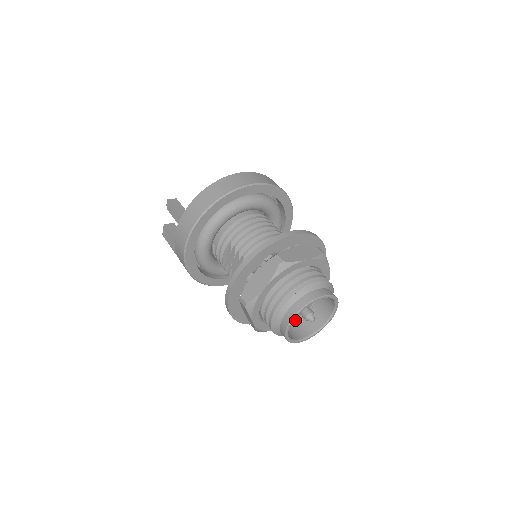
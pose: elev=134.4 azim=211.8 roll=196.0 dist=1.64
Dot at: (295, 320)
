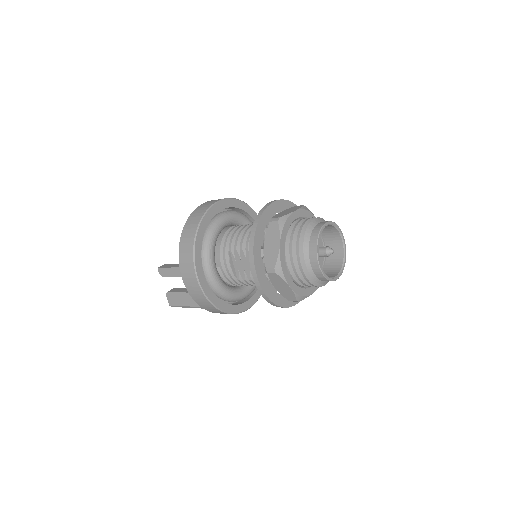
Dot at: occluded
